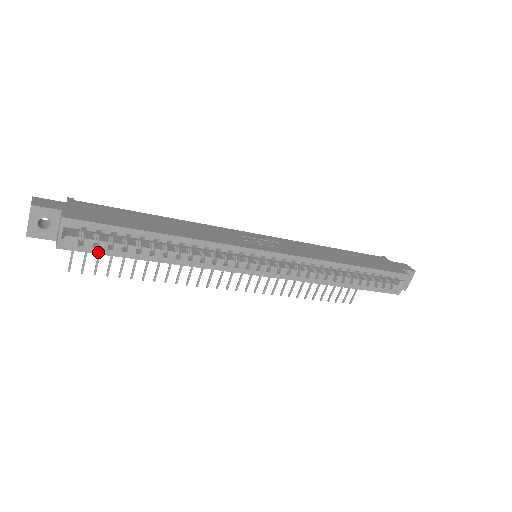
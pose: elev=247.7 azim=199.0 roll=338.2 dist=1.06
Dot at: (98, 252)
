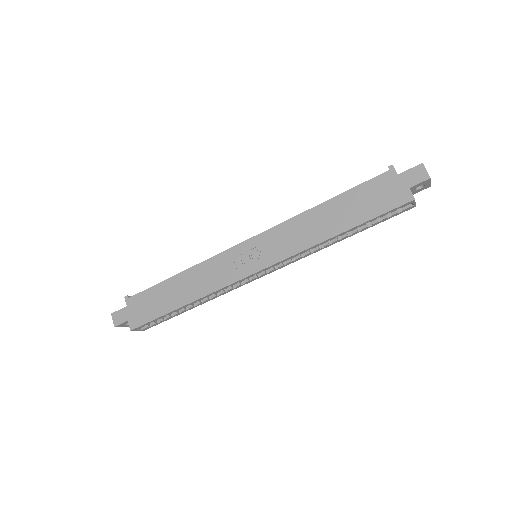
Dot at: occluded
